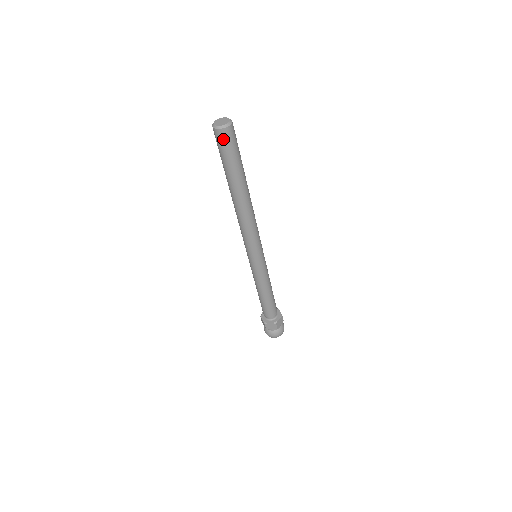
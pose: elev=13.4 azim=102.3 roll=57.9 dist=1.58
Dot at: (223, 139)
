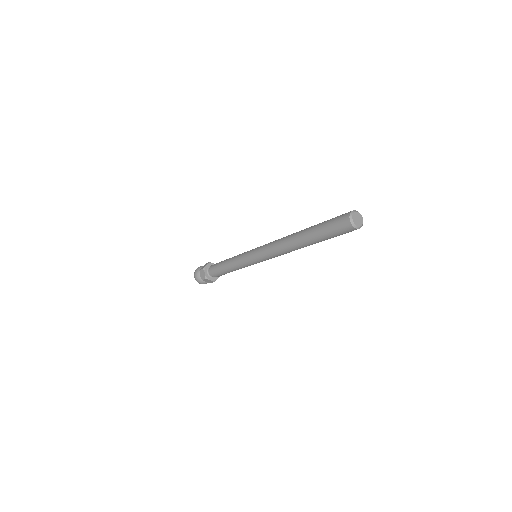
Dot at: (347, 231)
